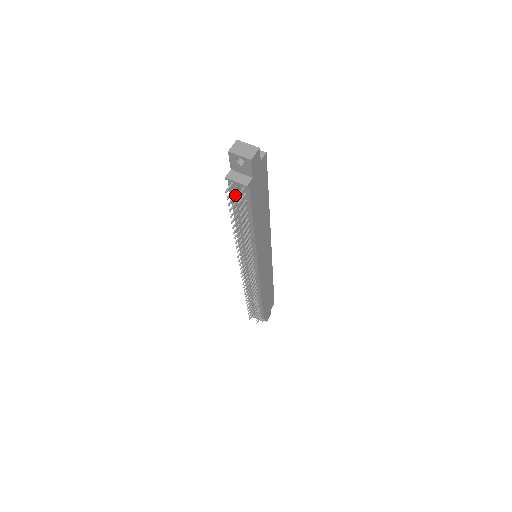
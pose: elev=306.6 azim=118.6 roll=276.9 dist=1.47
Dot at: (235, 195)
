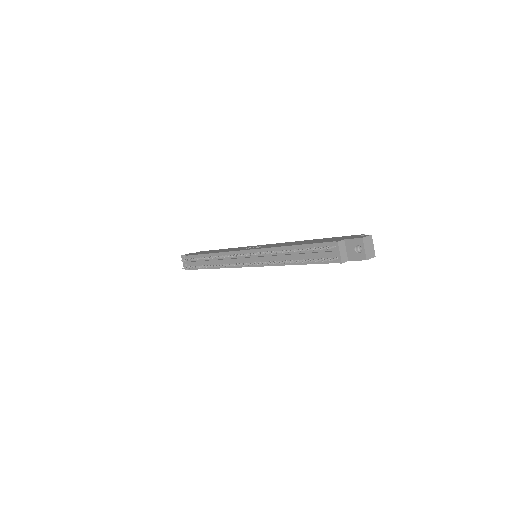
Dot at: occluded
